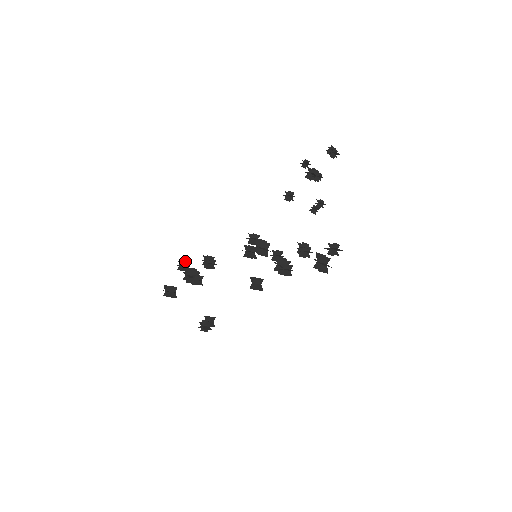
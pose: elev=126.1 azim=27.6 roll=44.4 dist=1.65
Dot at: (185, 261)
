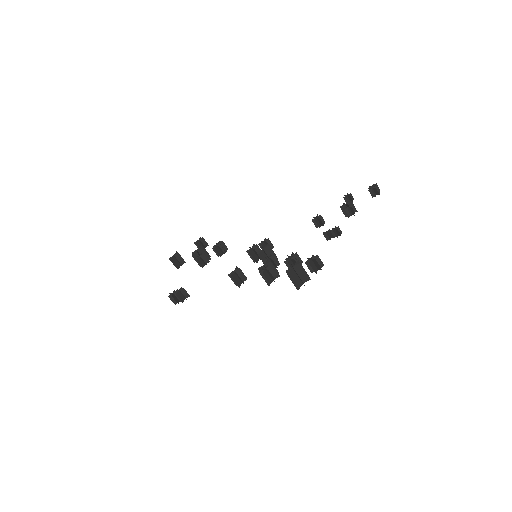
Dot at: (205, 241)
